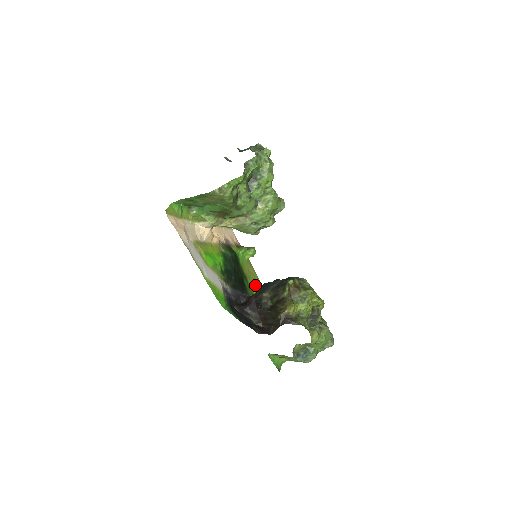
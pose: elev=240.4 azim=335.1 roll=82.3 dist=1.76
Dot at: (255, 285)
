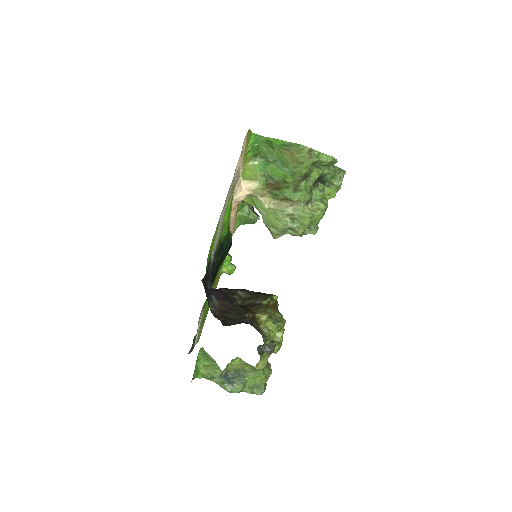
Dot at: occluded
